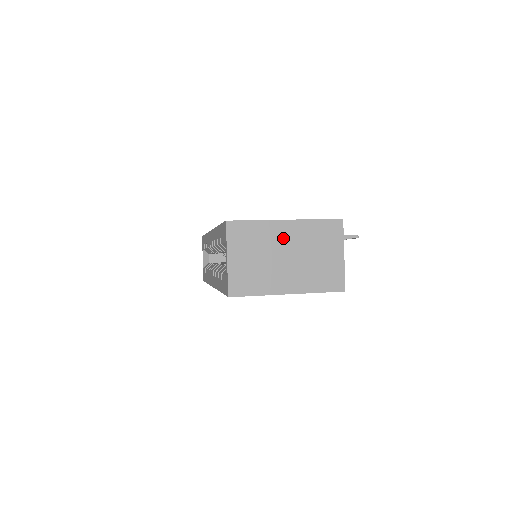
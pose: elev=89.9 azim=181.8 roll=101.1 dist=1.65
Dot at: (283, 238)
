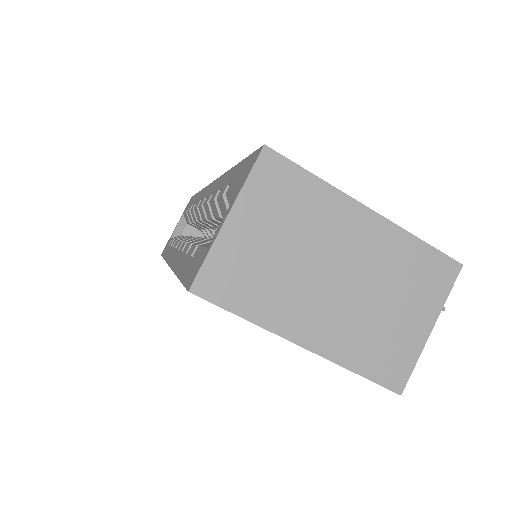
Dot at: (348, 238)
